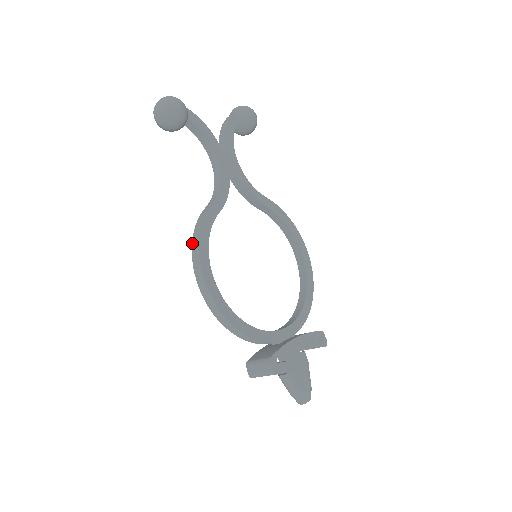
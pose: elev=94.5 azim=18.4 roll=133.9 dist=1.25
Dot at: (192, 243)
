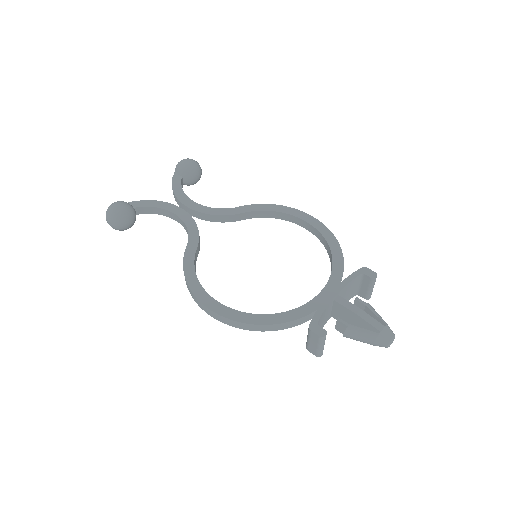
Dot at: occluded
